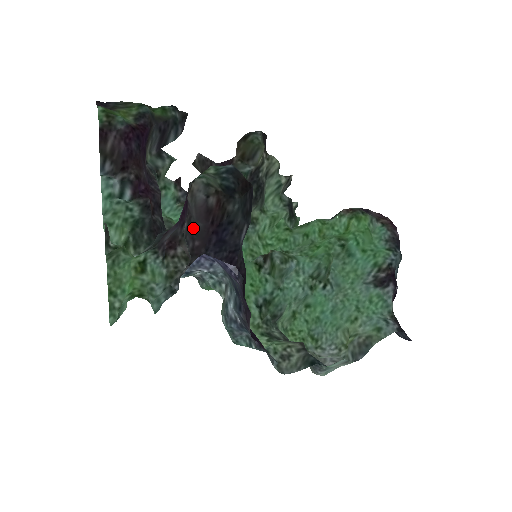
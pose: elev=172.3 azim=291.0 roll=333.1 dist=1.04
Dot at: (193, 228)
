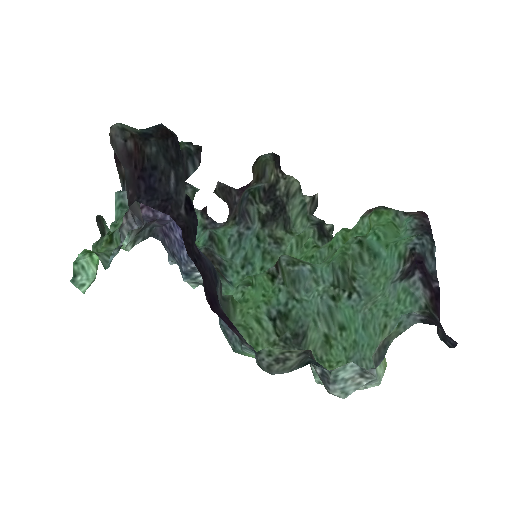
Dot at: (126, 178)
